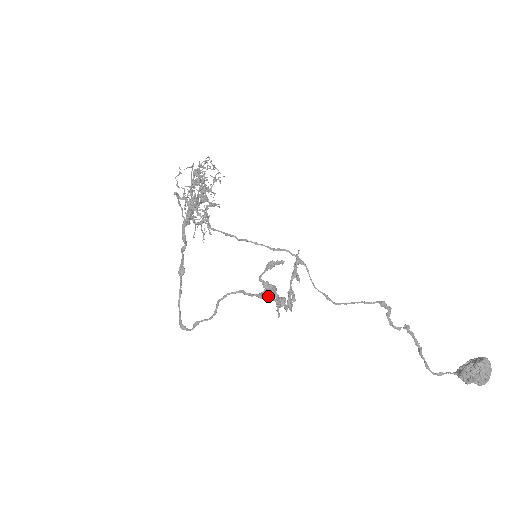
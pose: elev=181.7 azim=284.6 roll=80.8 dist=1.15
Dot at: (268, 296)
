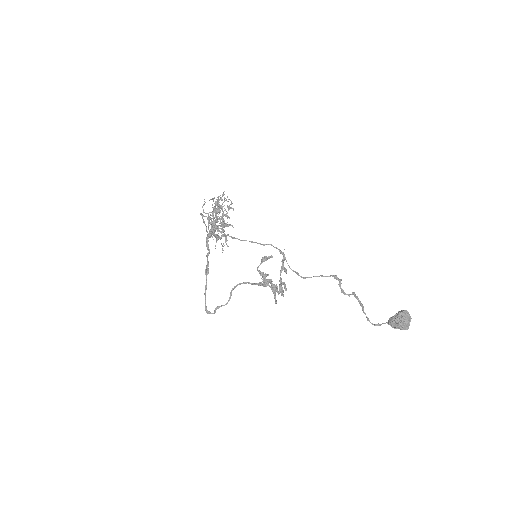
Dot at: (264, 283)
